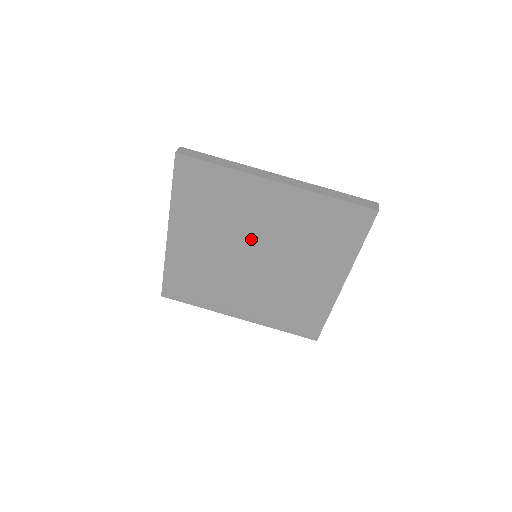
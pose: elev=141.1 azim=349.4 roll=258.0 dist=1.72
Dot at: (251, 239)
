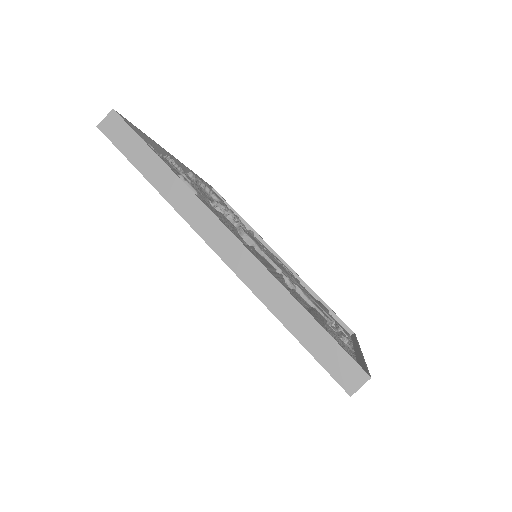
Dot at: occluded
